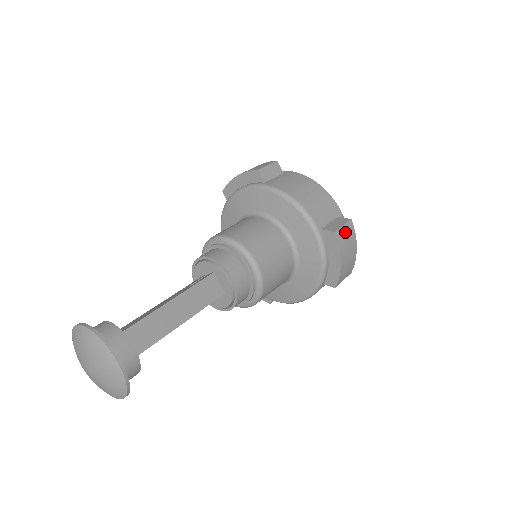
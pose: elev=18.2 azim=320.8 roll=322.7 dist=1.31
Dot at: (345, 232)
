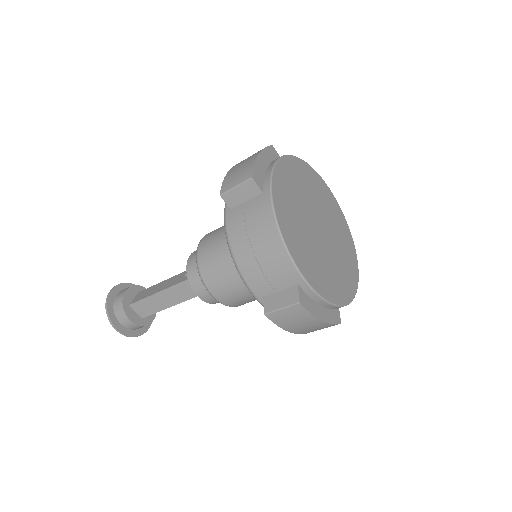
Dot at: (286, 313)
